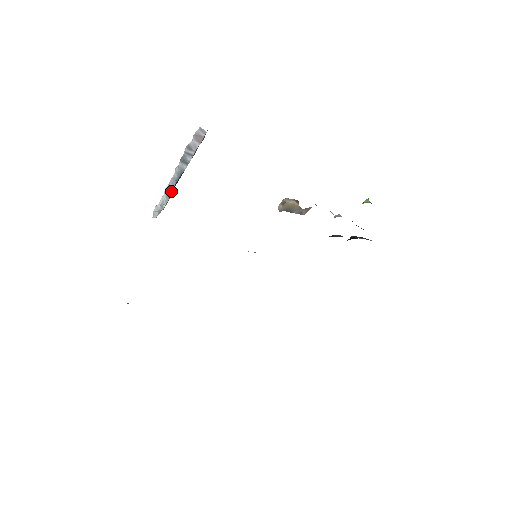
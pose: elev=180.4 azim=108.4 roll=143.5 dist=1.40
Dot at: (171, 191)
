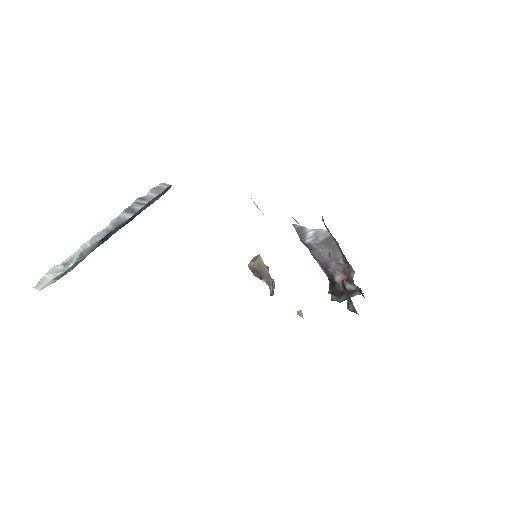
Dot at: (89, 251)
